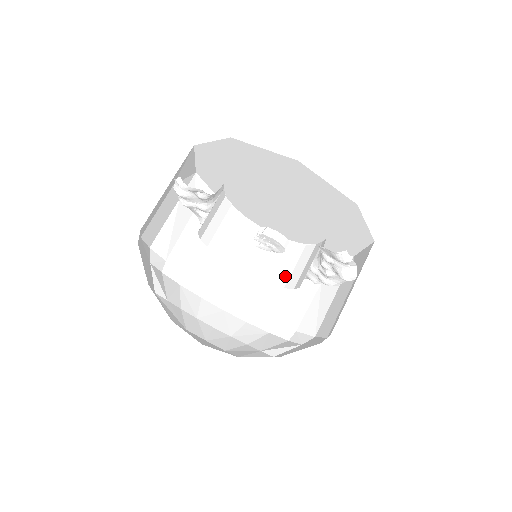
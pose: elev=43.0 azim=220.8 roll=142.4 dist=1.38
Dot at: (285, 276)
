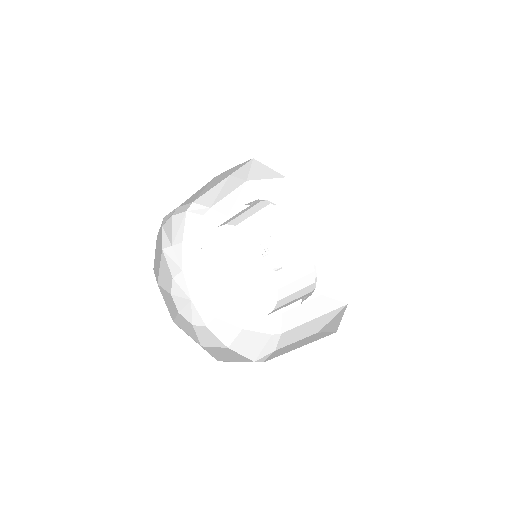
Dot at: (276, 255)
